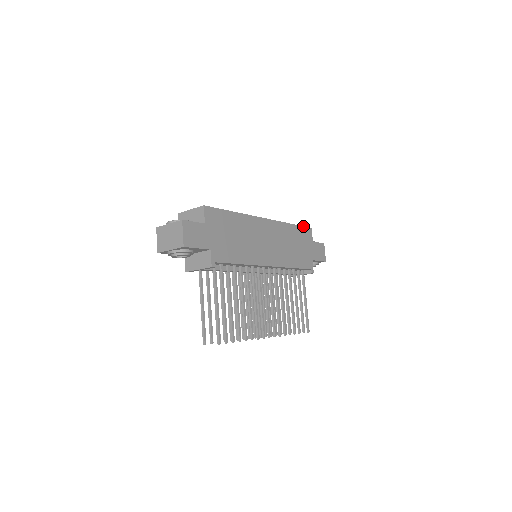
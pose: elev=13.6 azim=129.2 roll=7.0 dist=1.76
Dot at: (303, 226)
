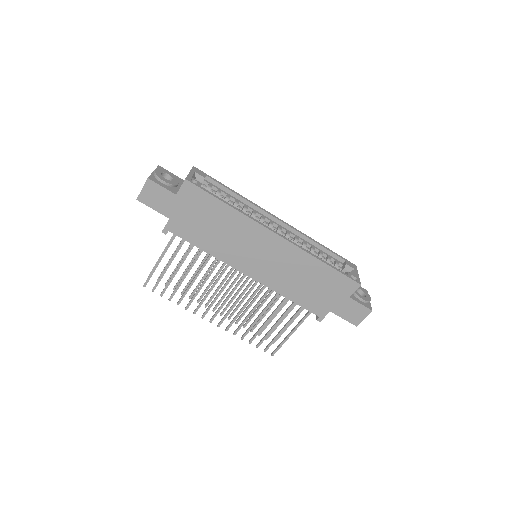
Dot at: (345, 274)
